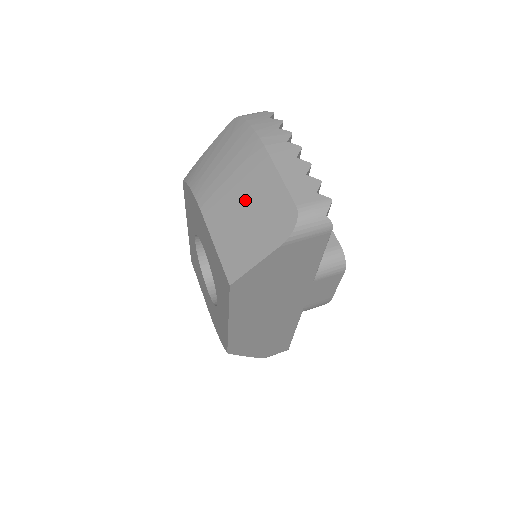
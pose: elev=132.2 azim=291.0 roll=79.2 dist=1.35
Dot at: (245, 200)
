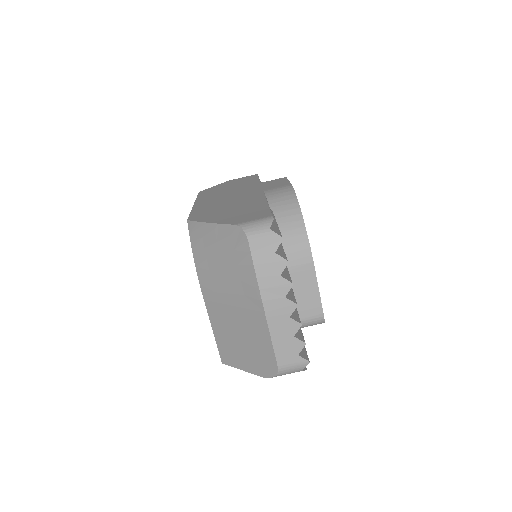
Dot at: (240, 324)
